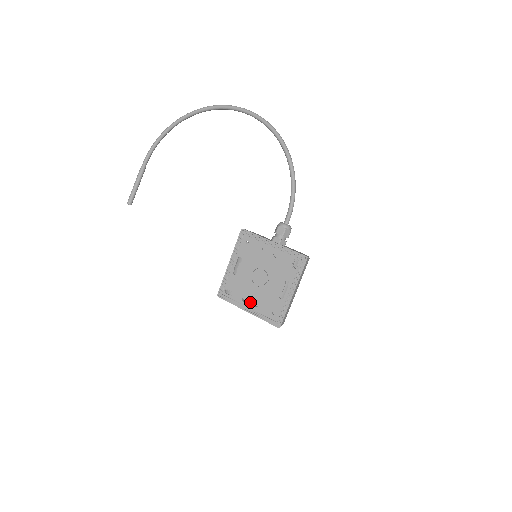
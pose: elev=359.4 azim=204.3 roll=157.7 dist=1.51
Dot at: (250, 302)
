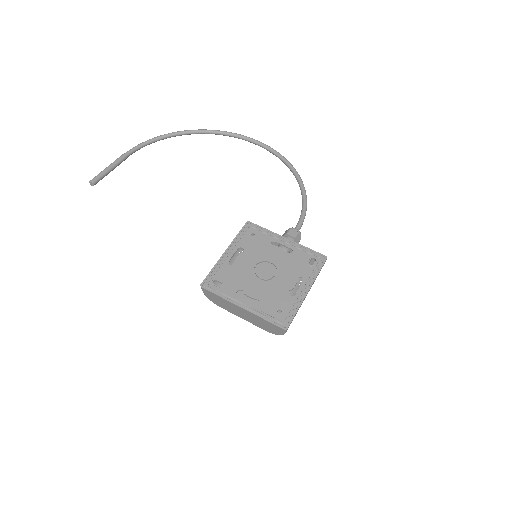
Dot at: occluded
